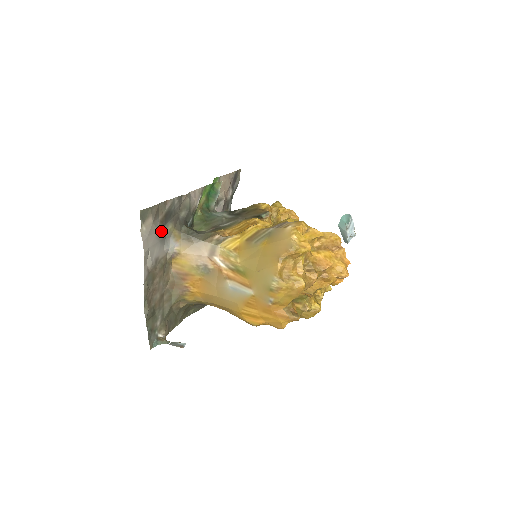
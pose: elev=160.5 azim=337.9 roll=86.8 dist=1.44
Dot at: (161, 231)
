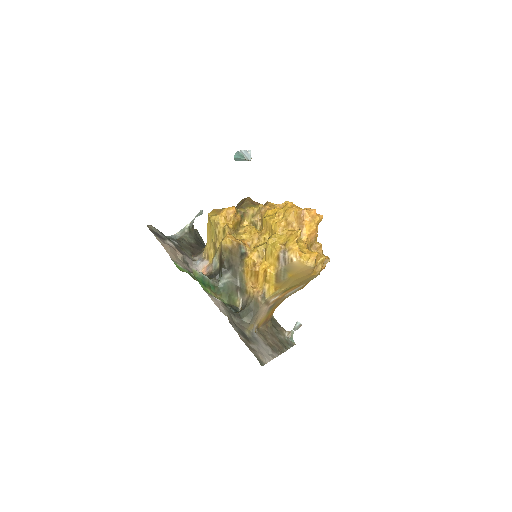
Dot at: (254, 342)
